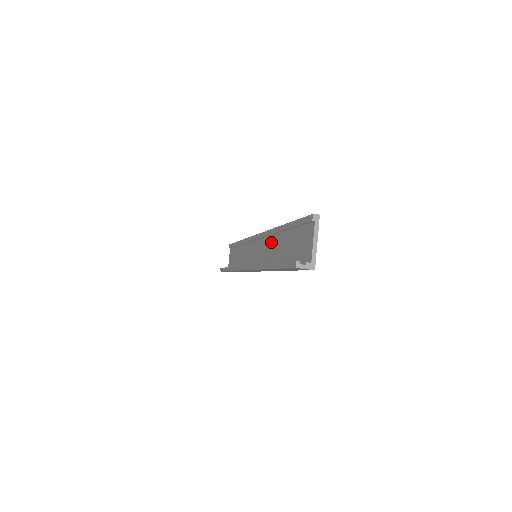
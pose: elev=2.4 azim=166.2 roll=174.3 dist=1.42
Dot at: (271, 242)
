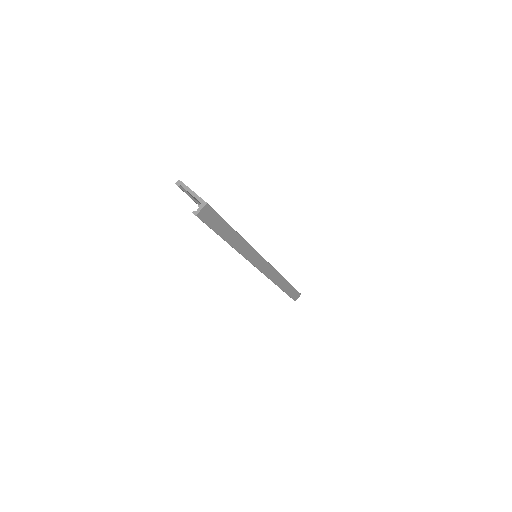
Dot at: occluded
